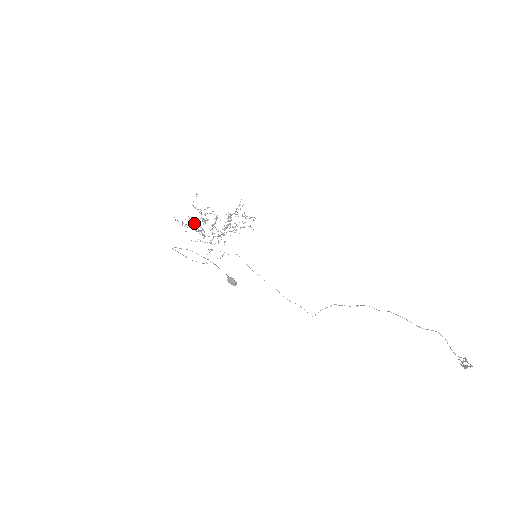
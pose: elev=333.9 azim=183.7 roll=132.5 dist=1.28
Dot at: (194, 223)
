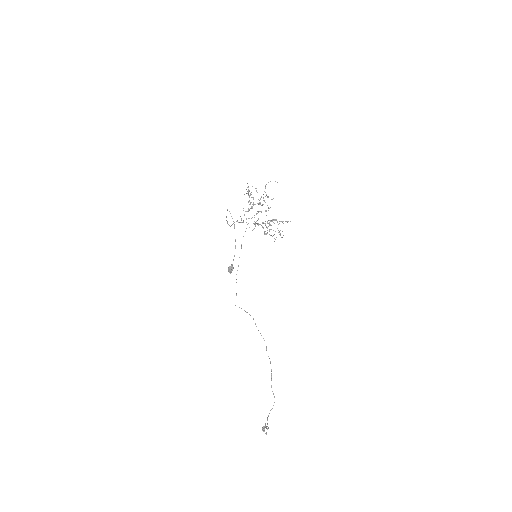
Dot at: occluded
